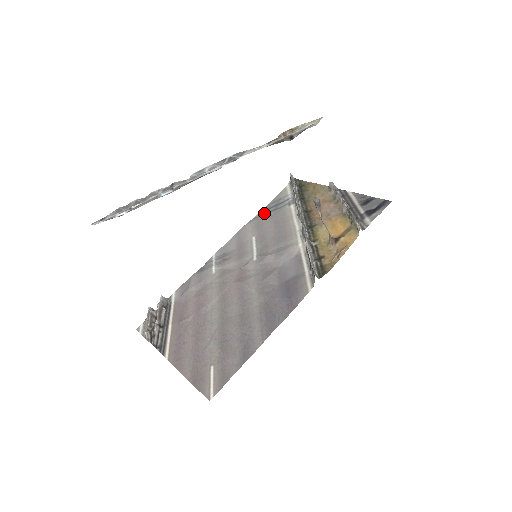
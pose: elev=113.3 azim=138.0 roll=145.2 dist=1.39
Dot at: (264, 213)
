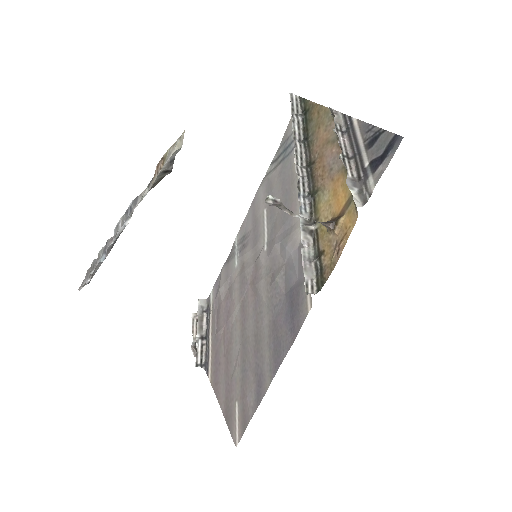
Dot at: (274, 166)
